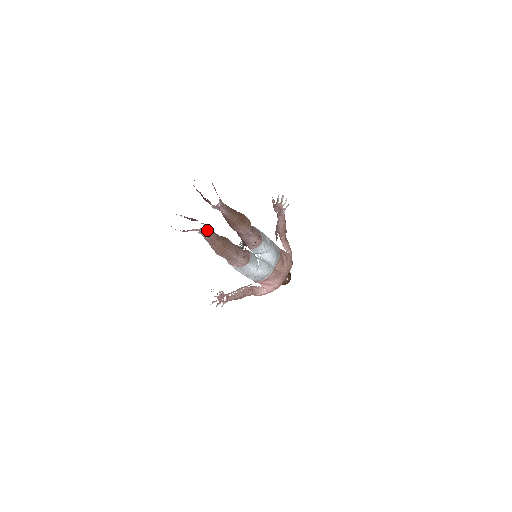
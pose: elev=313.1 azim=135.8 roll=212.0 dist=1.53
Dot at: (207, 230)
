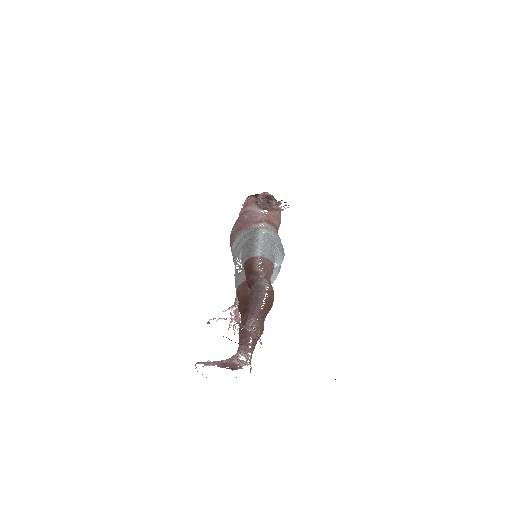
Dot at: (250, 362)
